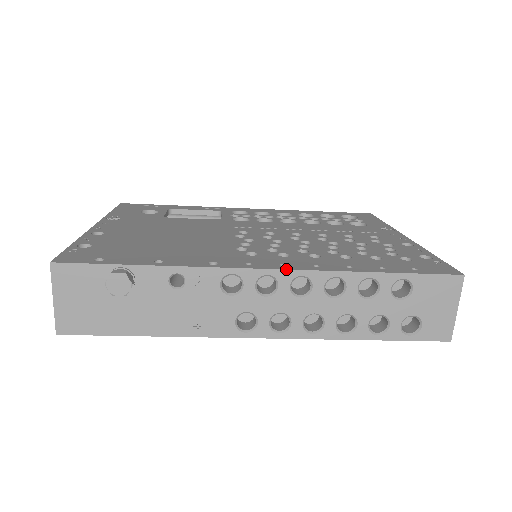
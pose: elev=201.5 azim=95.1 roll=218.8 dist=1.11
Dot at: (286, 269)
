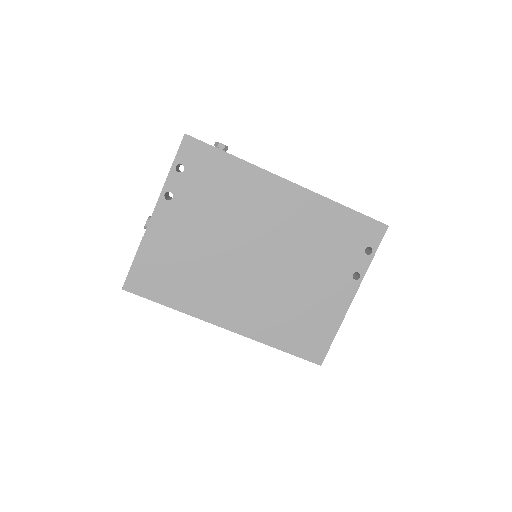
Dot at: occluded
